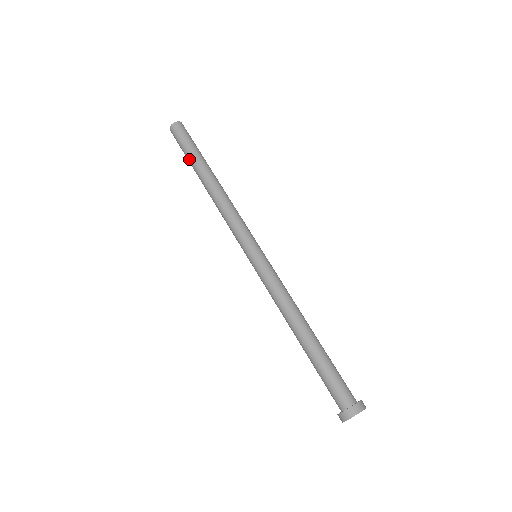
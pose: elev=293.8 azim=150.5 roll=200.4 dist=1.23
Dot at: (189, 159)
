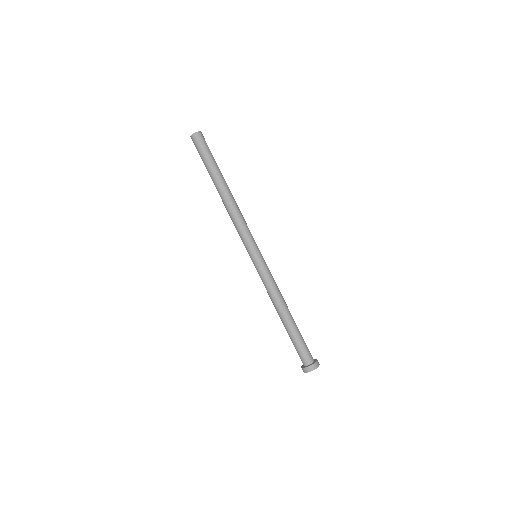
Dot at: (207, 169)
